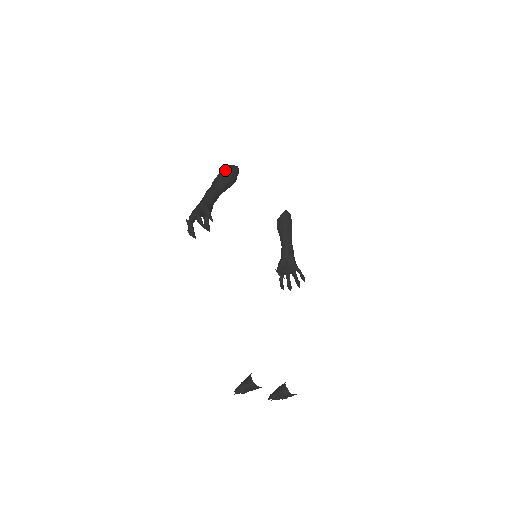
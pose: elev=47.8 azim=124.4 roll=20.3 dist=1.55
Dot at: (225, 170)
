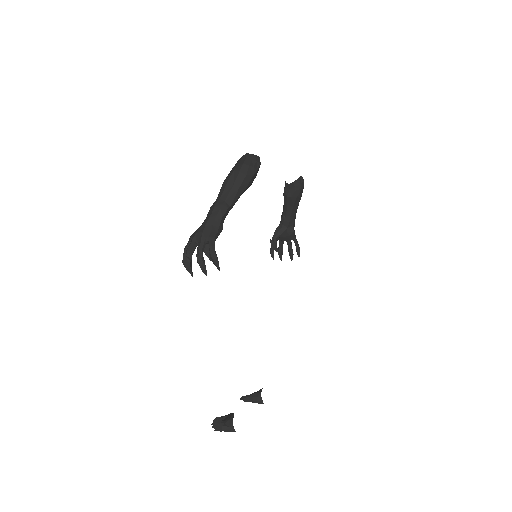
Dot at: (243, 171)
